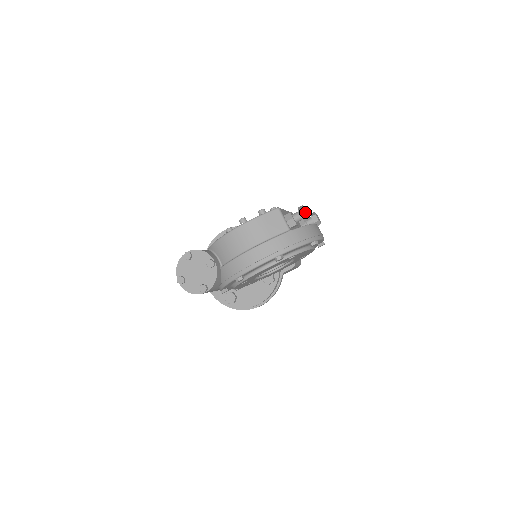
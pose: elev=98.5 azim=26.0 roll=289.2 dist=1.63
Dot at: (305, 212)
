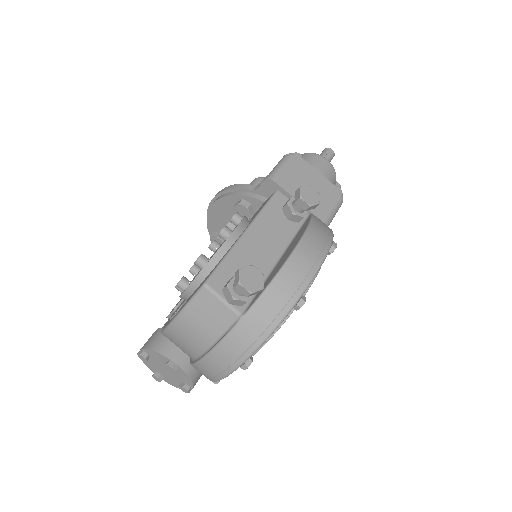
Dot at: (246, 290)
